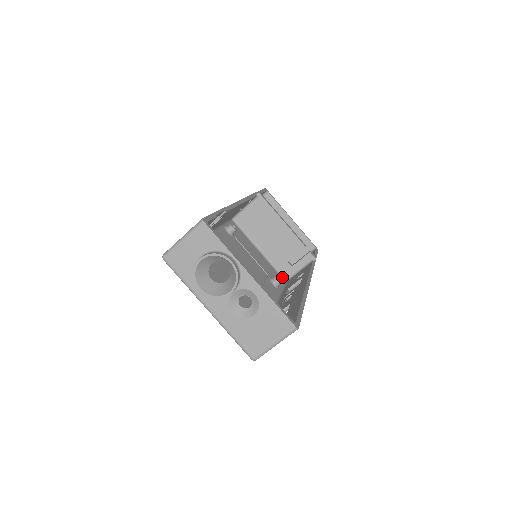
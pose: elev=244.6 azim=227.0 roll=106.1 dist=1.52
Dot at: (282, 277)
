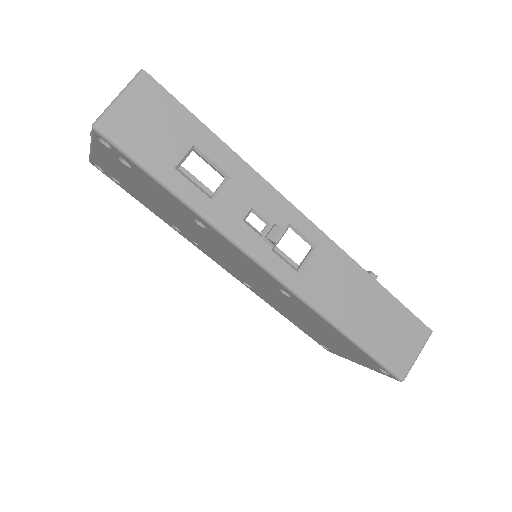
Dot at: occluded
